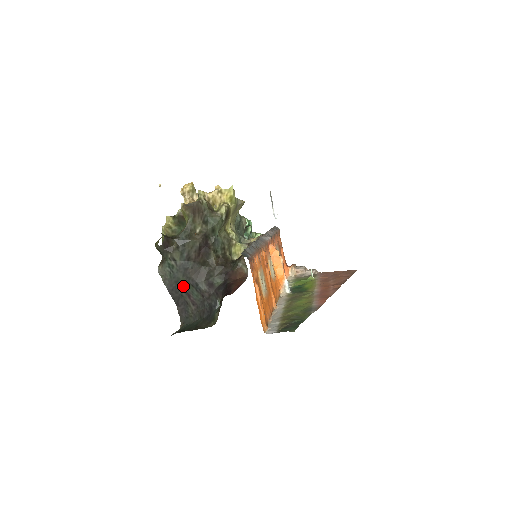
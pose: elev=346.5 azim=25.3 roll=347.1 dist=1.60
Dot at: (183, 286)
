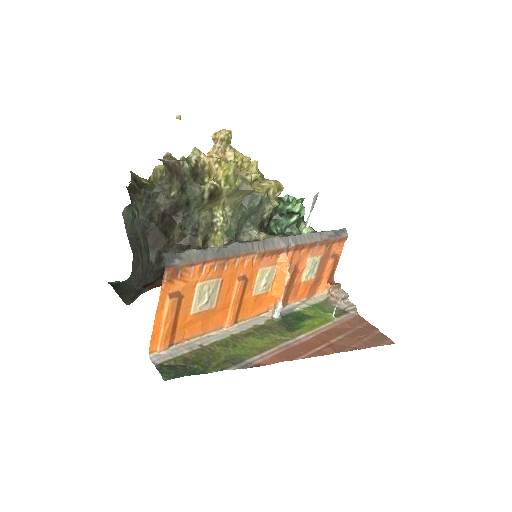
Dot at: (140, 242)
